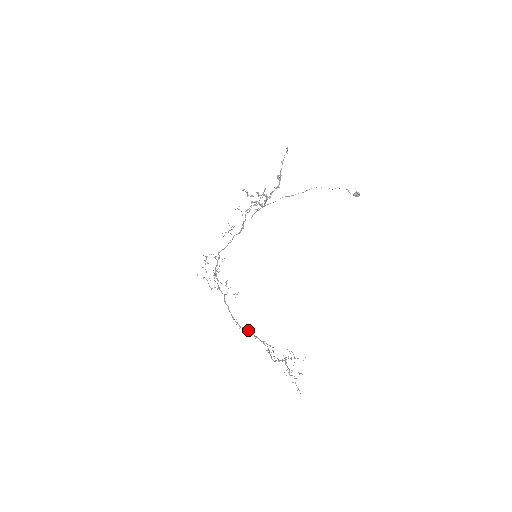
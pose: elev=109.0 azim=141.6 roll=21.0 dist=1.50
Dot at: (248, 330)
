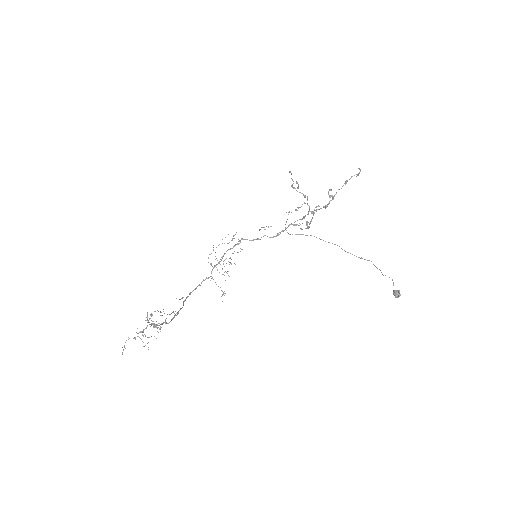
Dot at: (183, 305)
